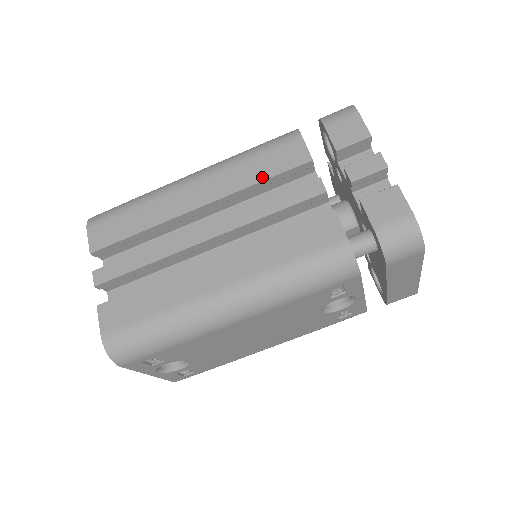
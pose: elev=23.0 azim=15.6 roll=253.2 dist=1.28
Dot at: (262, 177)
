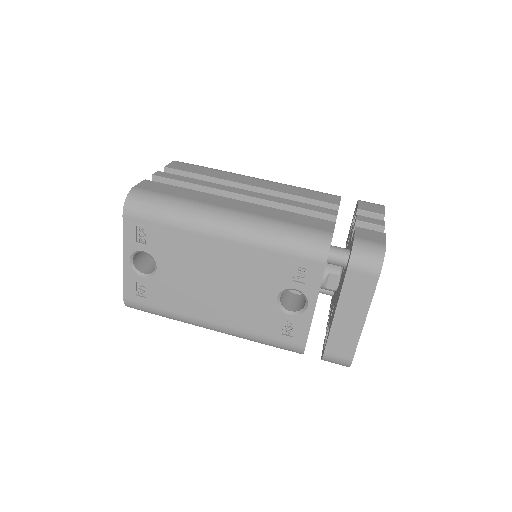
Dot at: (302, 195)
